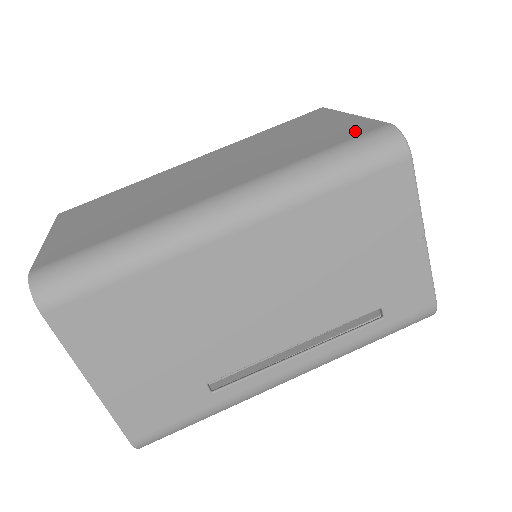
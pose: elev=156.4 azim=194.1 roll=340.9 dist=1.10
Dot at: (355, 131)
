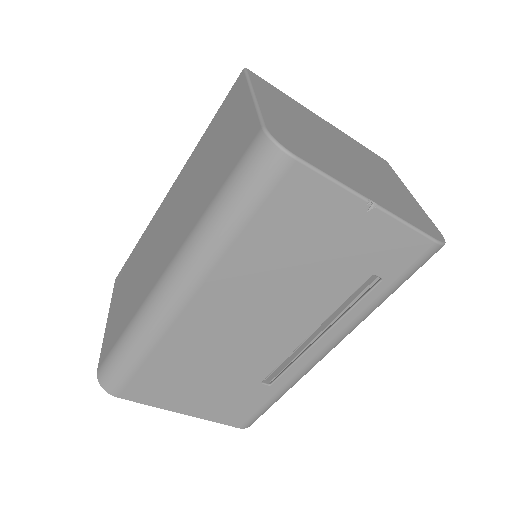
Dot at: (241, 146)
